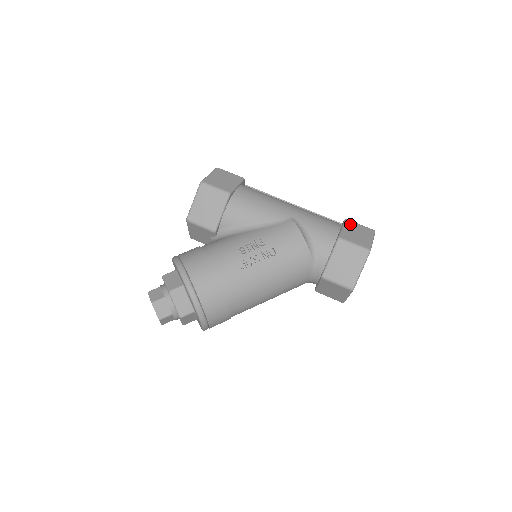
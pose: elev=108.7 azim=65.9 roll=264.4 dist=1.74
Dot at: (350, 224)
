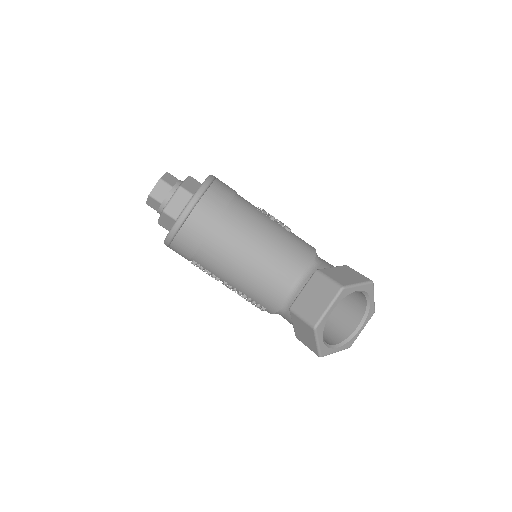
Dot at: occluded
